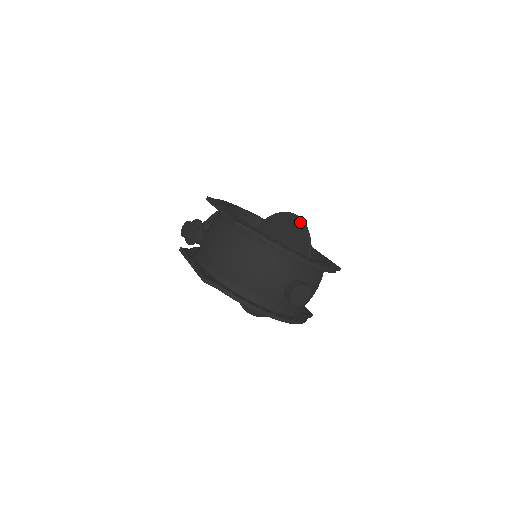
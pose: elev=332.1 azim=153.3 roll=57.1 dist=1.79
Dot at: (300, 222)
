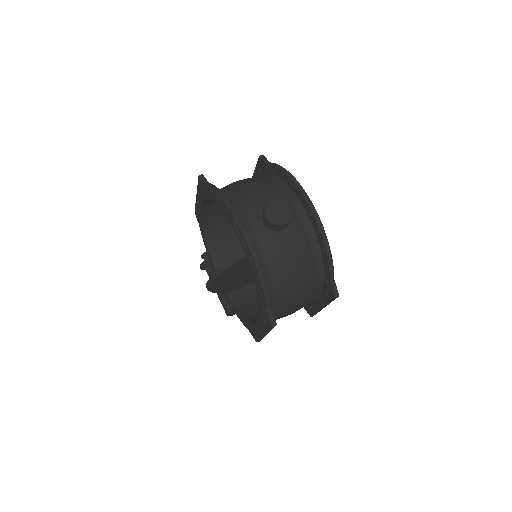
Dot at: occluded
